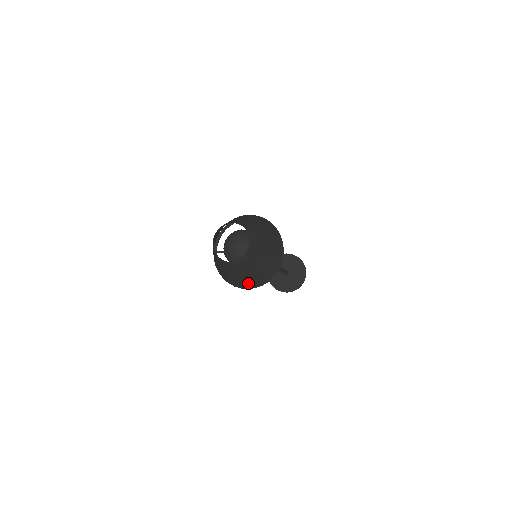
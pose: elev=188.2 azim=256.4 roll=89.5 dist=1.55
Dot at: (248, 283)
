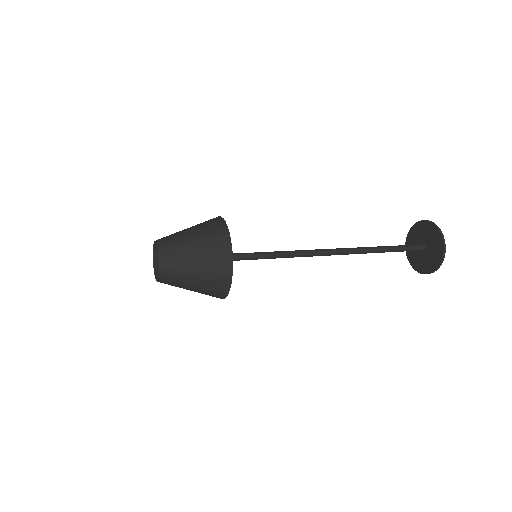
Dot at: occluded
